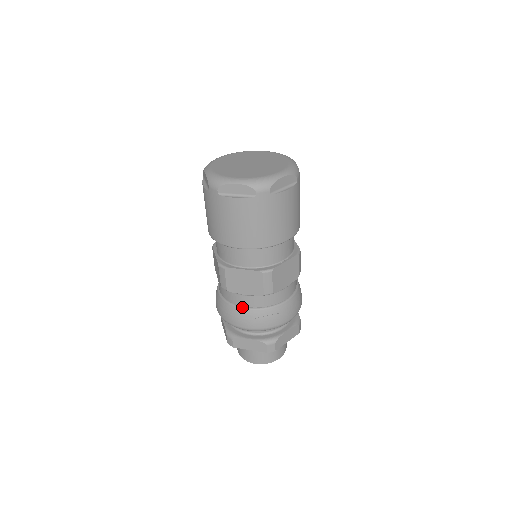
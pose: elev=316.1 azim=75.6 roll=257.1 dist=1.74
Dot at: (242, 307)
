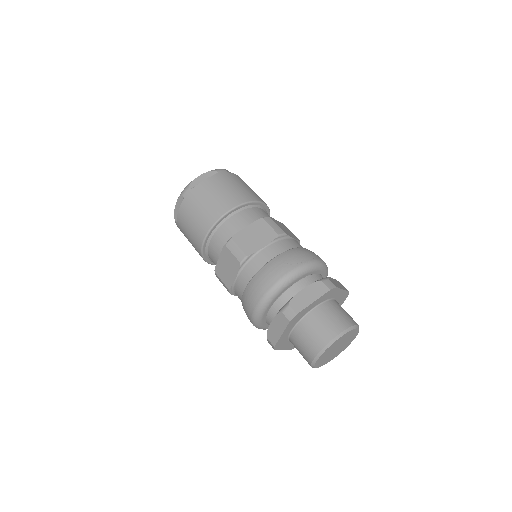
Dot at: (270, 260)
